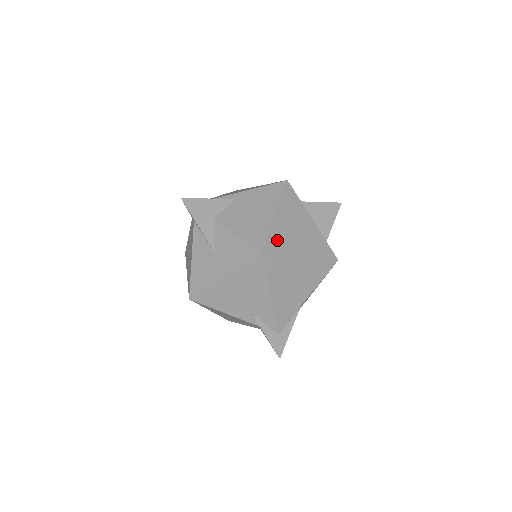
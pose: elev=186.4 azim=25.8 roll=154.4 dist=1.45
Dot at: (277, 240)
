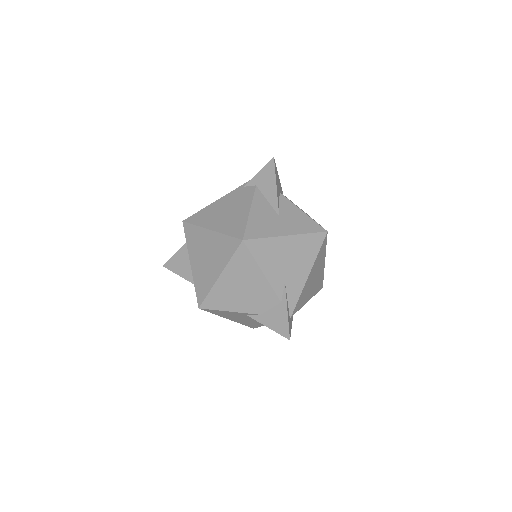
Dot at: occluded
